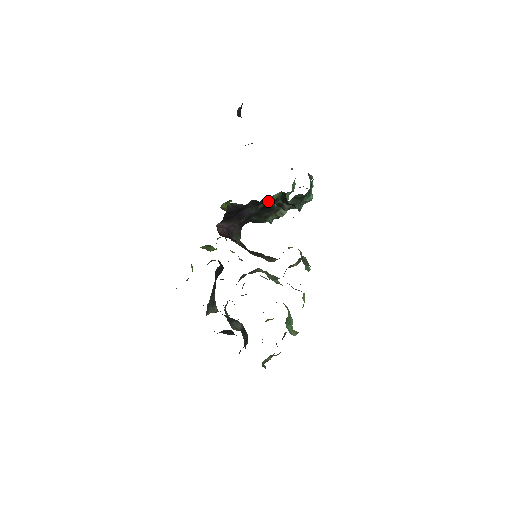
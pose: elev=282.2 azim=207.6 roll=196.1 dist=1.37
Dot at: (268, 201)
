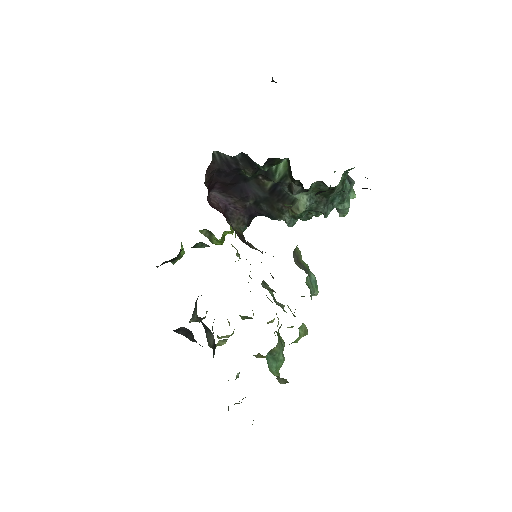
Dot at: (273, 175)
